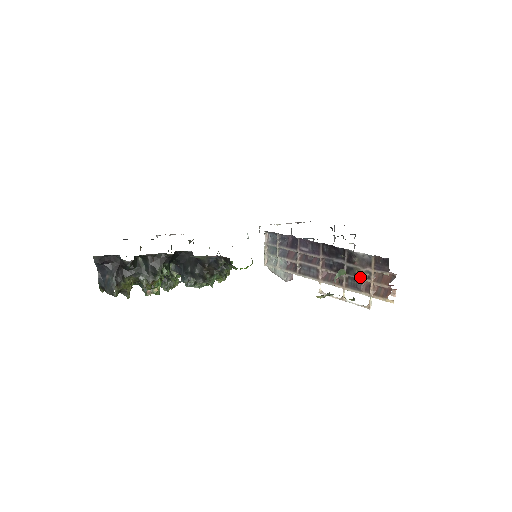
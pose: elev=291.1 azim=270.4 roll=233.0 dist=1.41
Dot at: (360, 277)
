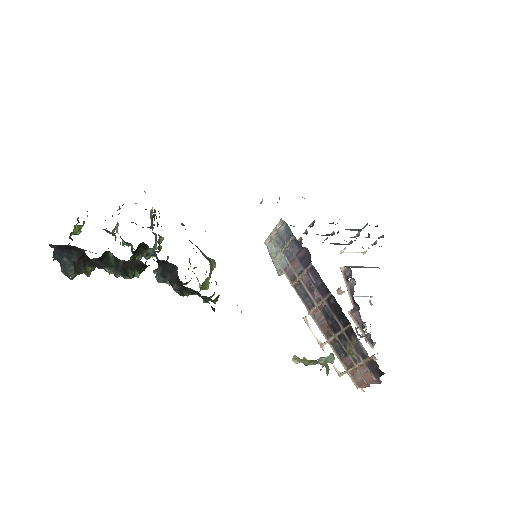
Dot at: (348, 353)
